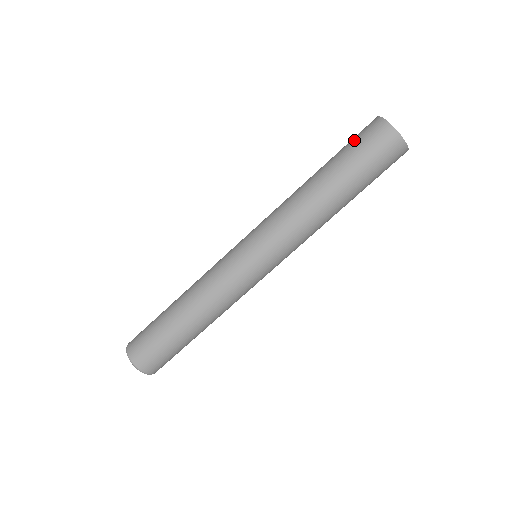
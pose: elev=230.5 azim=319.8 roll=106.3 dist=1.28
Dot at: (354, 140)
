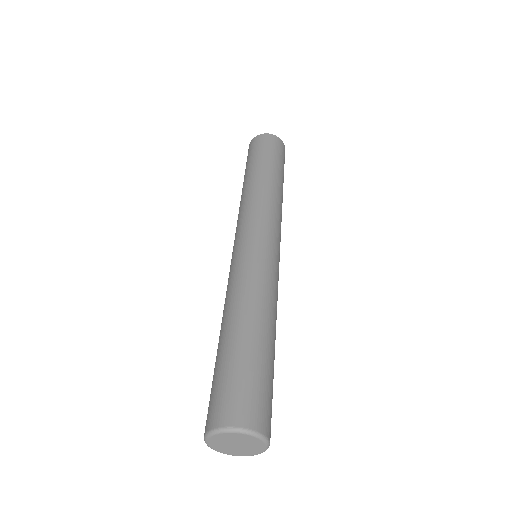
Dot at: occluded
